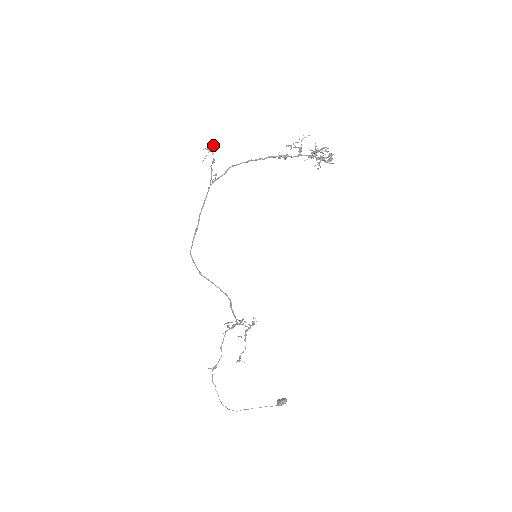
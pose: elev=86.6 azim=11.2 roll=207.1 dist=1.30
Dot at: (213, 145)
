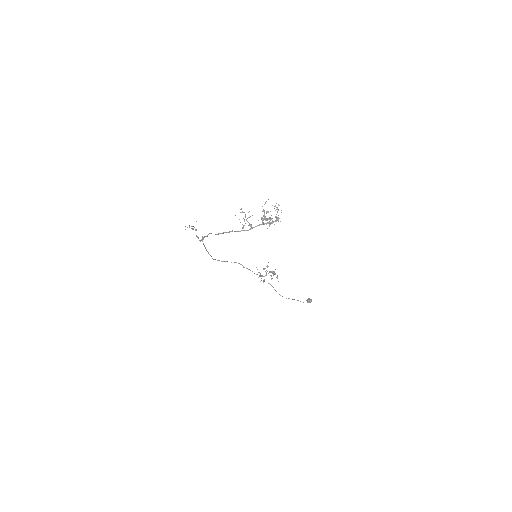
Dot at: occluded
